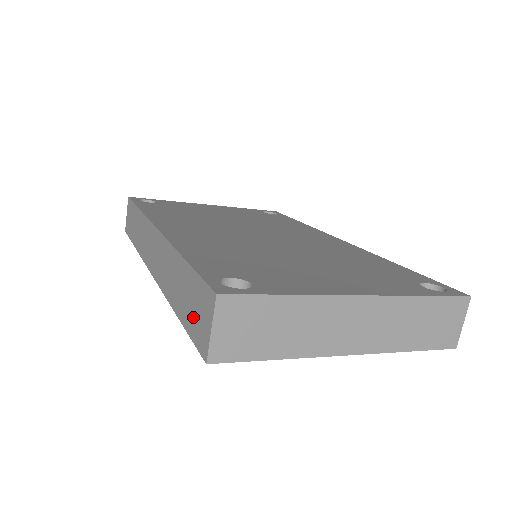
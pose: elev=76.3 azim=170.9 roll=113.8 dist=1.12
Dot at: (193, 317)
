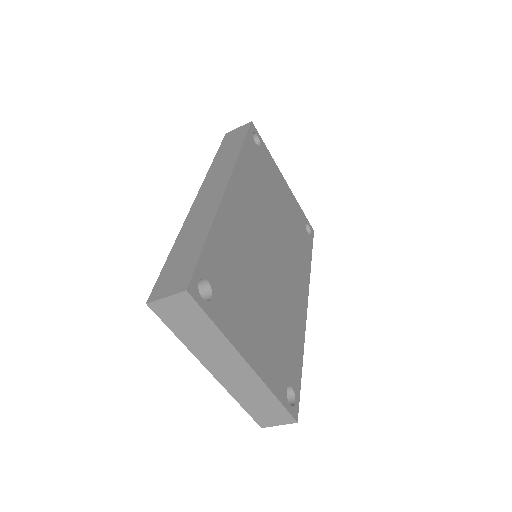
Dot at: (171, 272)
